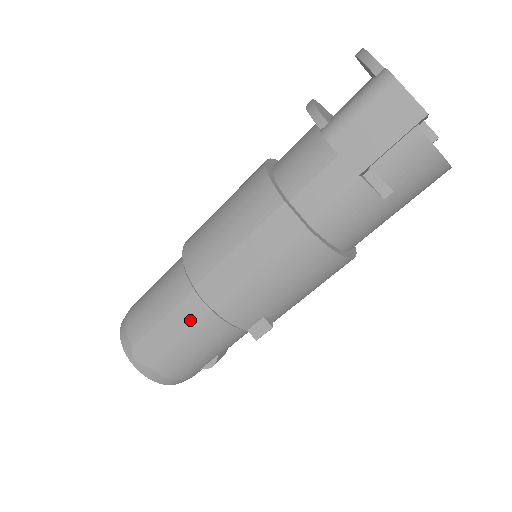
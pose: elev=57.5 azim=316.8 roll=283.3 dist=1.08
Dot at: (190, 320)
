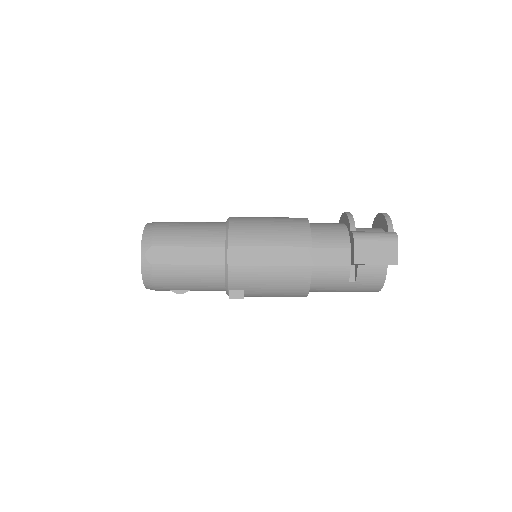
Dot at: (205, 260)
